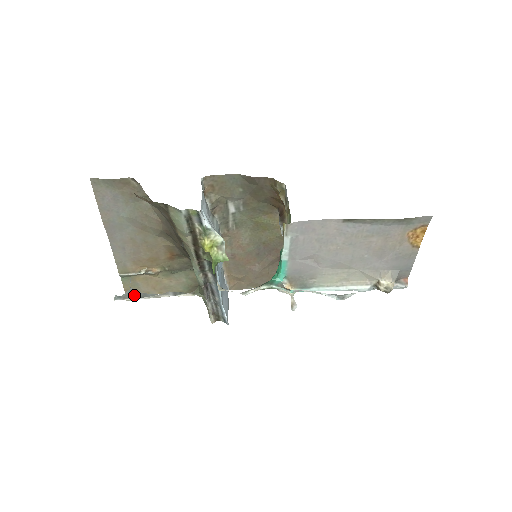
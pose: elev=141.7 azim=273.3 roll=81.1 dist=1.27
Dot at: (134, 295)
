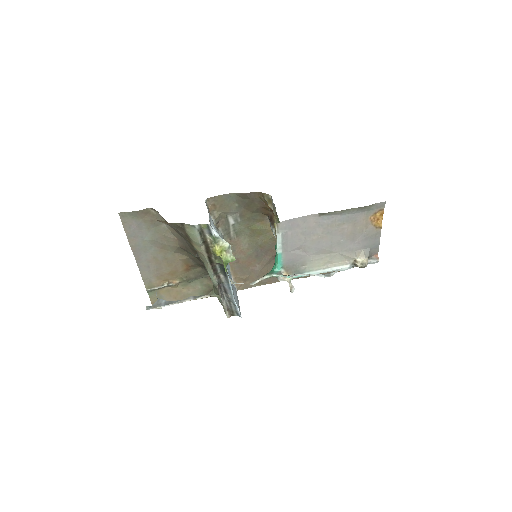
Dot at: (162, 304)
